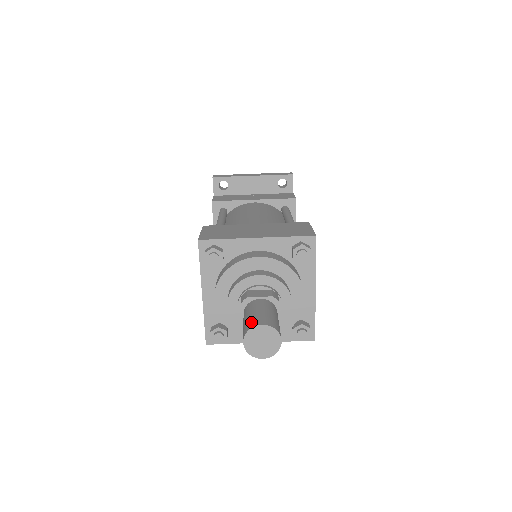
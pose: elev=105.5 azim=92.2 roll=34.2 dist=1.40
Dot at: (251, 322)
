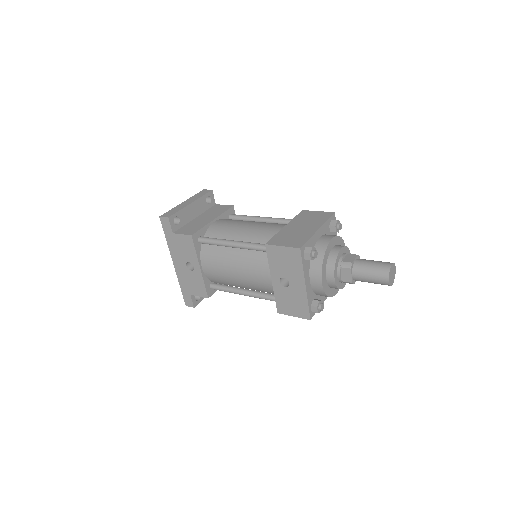
Dot at: (383, 268)
